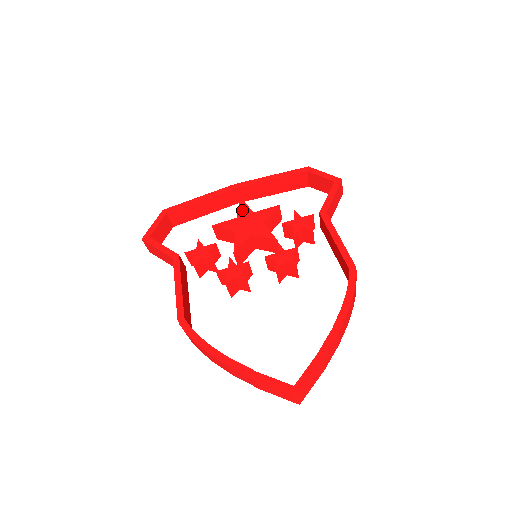
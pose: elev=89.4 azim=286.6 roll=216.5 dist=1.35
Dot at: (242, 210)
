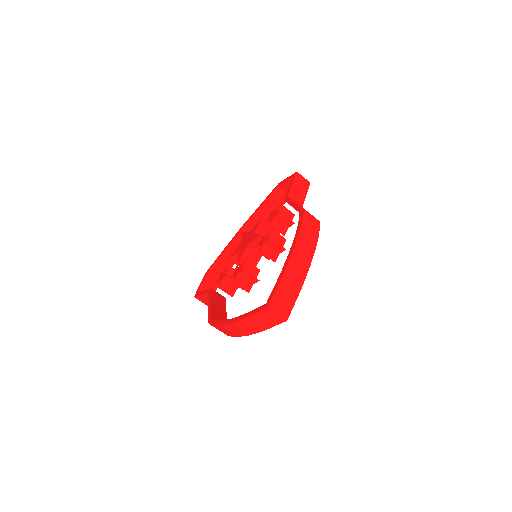
Dot at: (243, 237)
